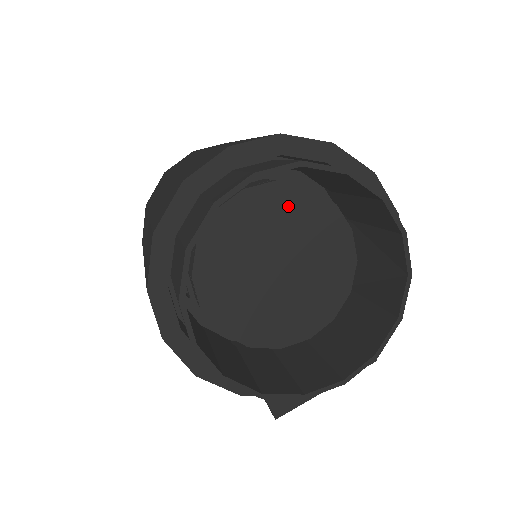
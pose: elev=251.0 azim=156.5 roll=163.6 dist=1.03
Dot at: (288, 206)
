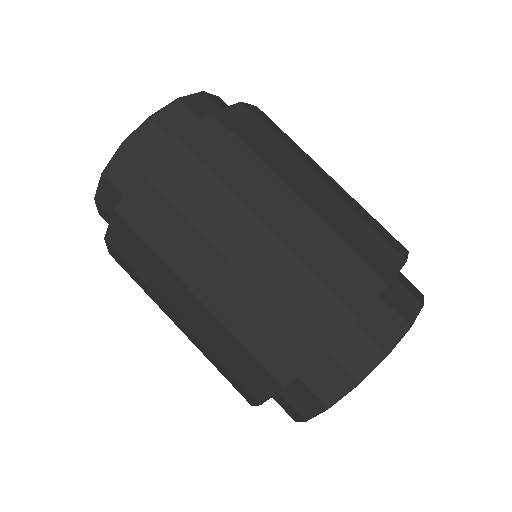
Dot at: occluded
